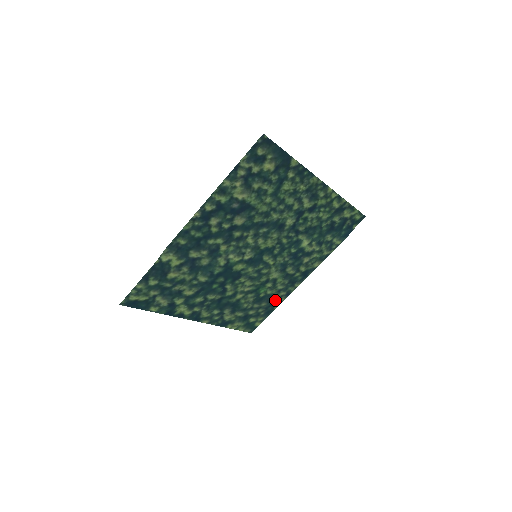
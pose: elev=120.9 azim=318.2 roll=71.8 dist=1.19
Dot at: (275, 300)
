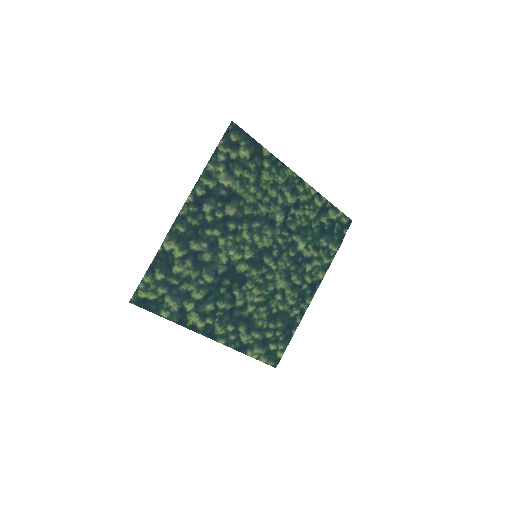
Dot at: (290, 321)
